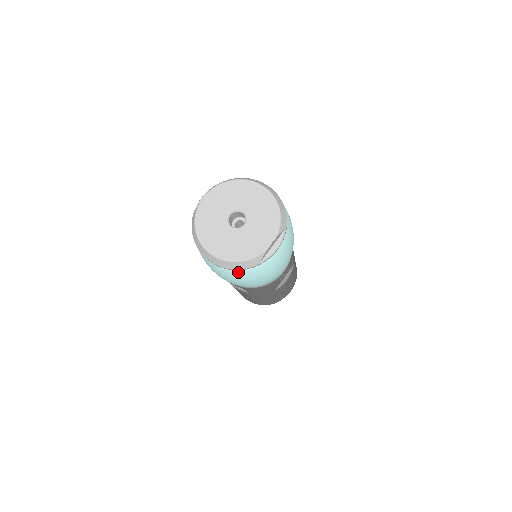
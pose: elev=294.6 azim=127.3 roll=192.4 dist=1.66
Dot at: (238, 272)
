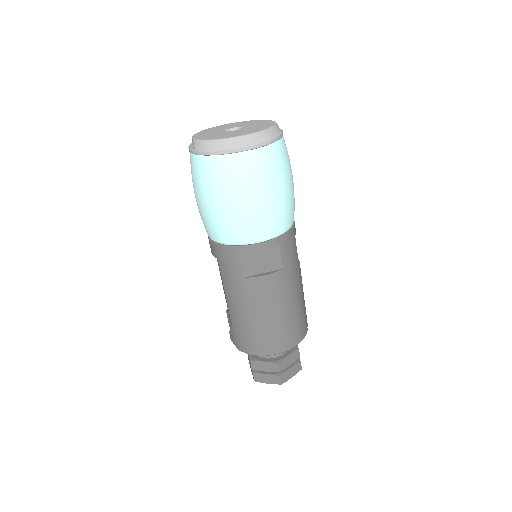
Dot at: (272, 151)
